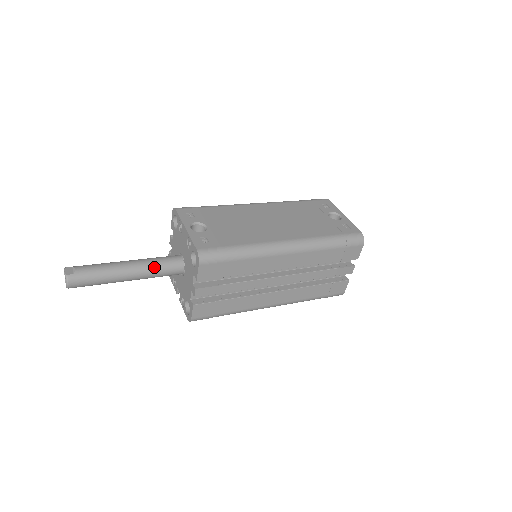
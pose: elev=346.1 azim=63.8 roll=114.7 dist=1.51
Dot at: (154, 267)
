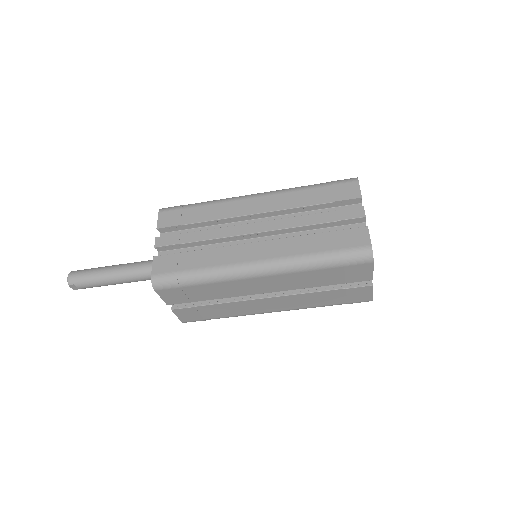
Dot at: (142, 262)
